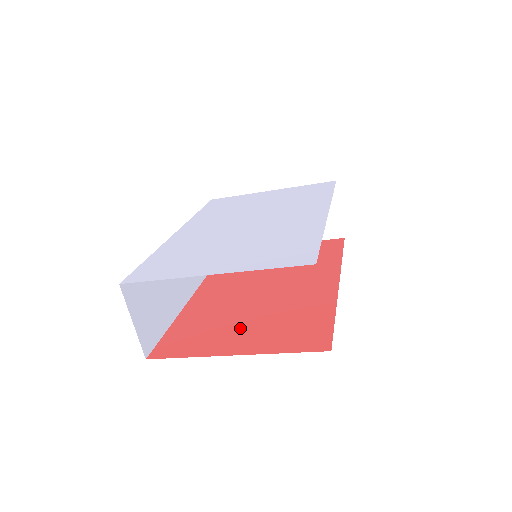
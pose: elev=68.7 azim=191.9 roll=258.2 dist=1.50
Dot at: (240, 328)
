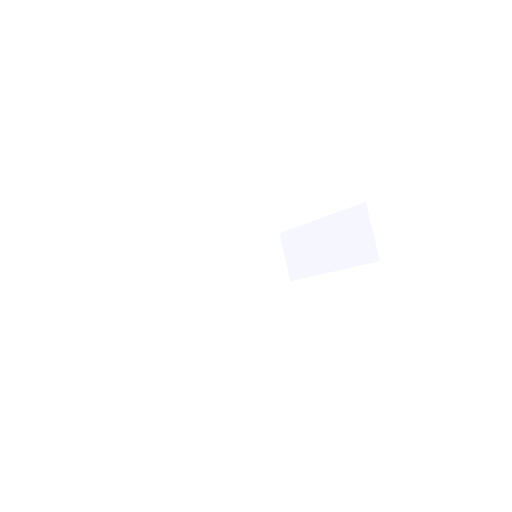
Dot at: occluded
